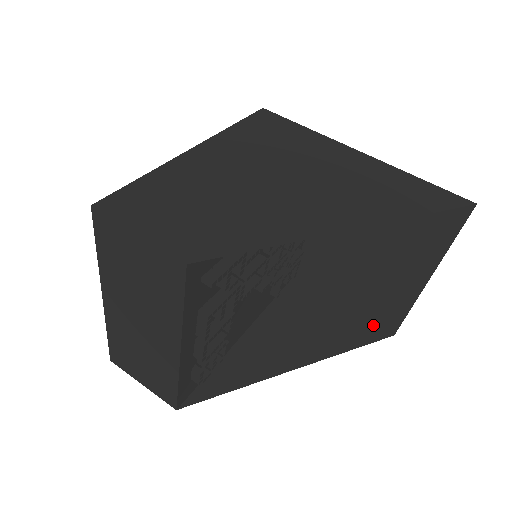
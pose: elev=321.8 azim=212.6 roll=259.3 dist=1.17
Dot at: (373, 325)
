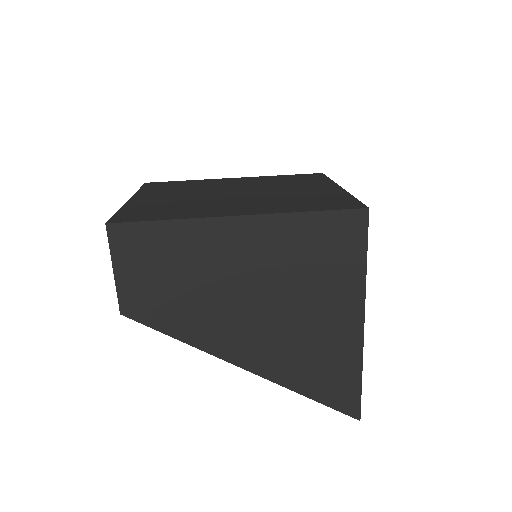
Dot at: occluded
